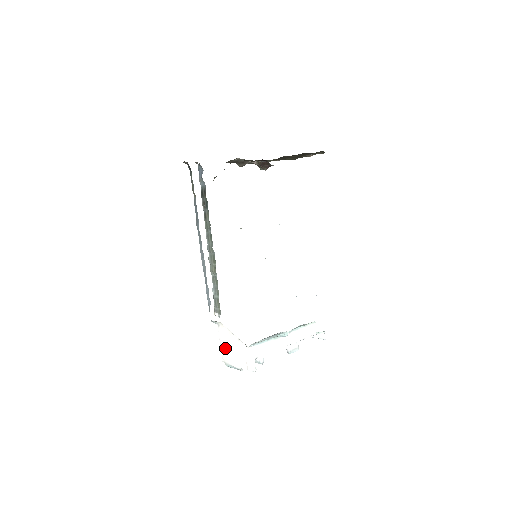
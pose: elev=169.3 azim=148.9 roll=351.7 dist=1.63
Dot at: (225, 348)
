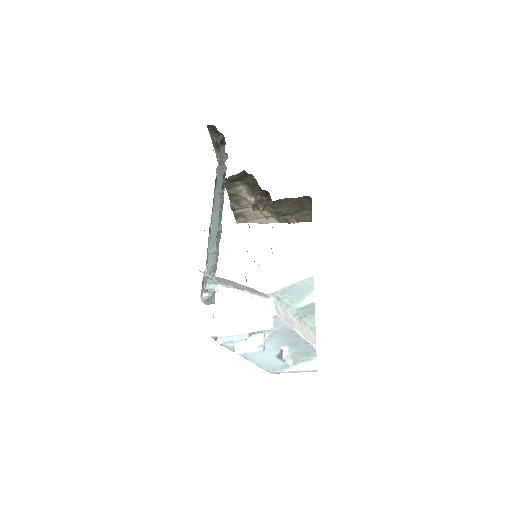
Dot at: (223, 316)
